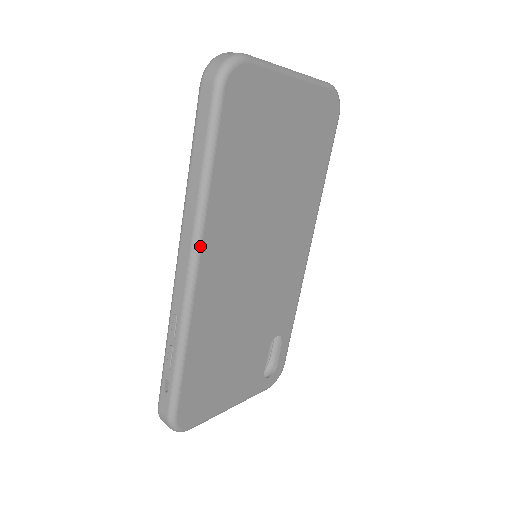
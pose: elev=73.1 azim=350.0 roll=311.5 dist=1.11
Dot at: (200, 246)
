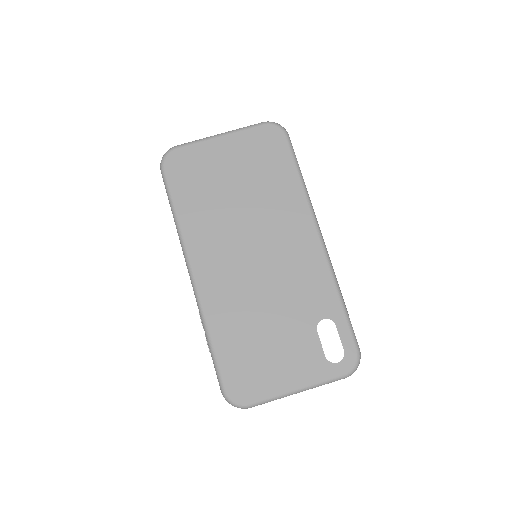
Dot at: (188, 258)
